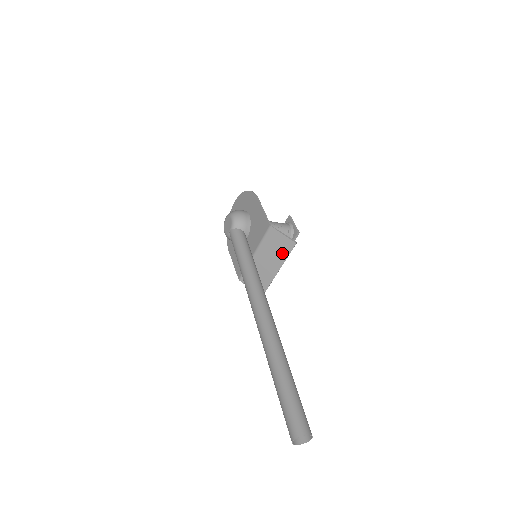
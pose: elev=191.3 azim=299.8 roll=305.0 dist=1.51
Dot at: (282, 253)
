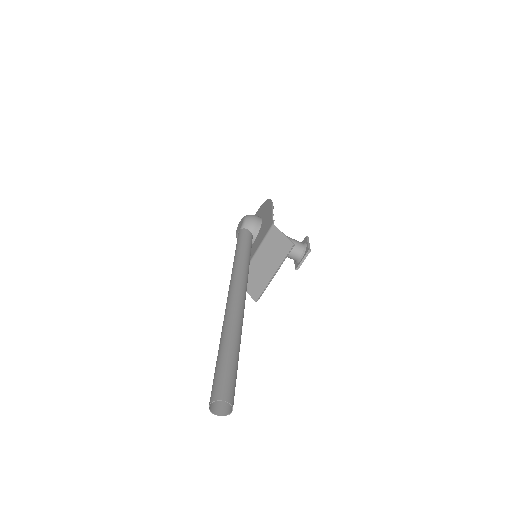
Dot at: (280, 254)
